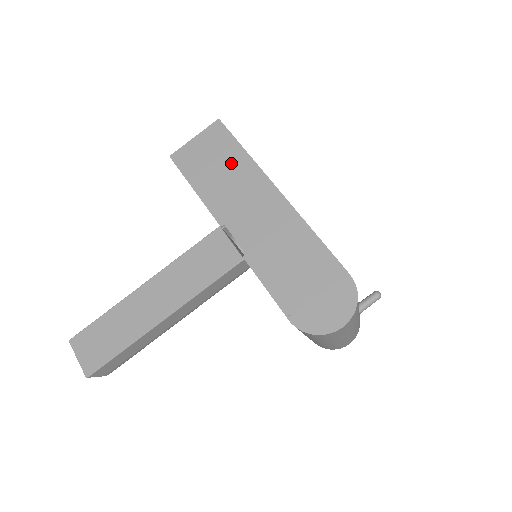
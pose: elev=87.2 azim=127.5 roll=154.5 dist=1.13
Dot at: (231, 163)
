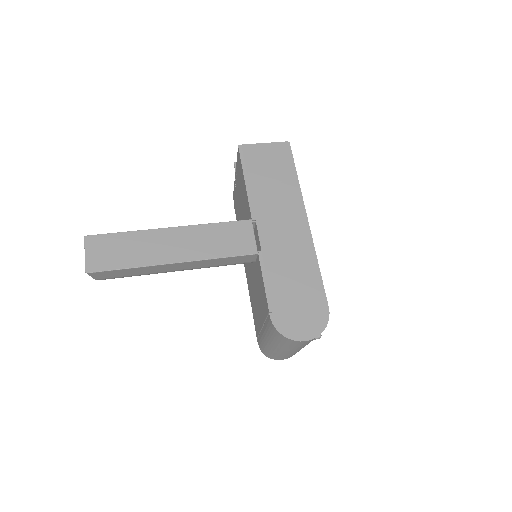
Dot at: (283, 179)
